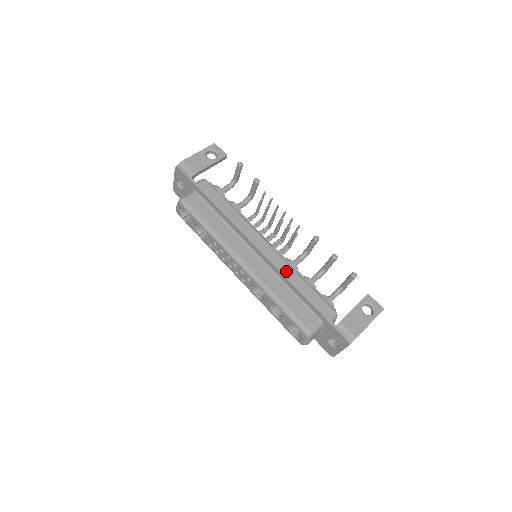
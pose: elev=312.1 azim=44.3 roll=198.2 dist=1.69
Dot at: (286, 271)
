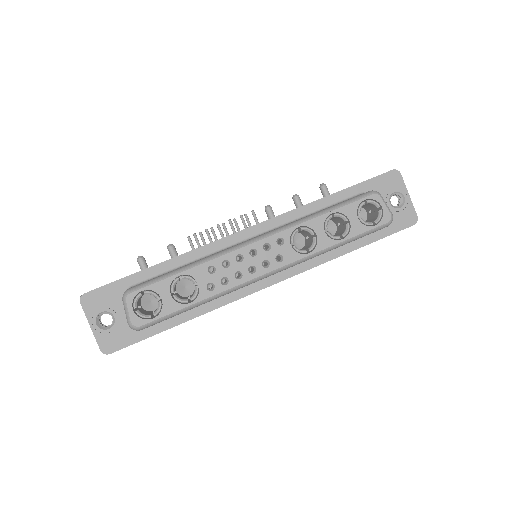
Dot at: occluded
